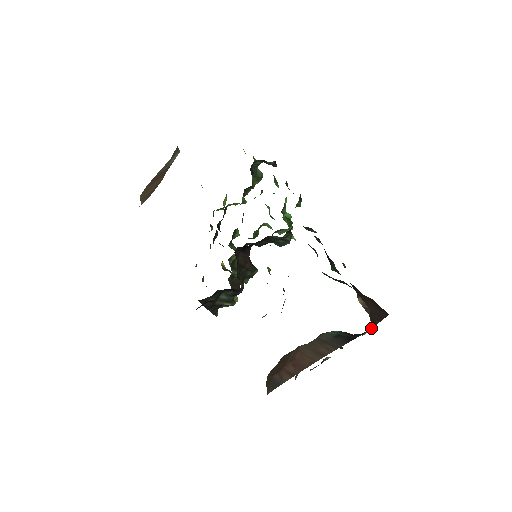
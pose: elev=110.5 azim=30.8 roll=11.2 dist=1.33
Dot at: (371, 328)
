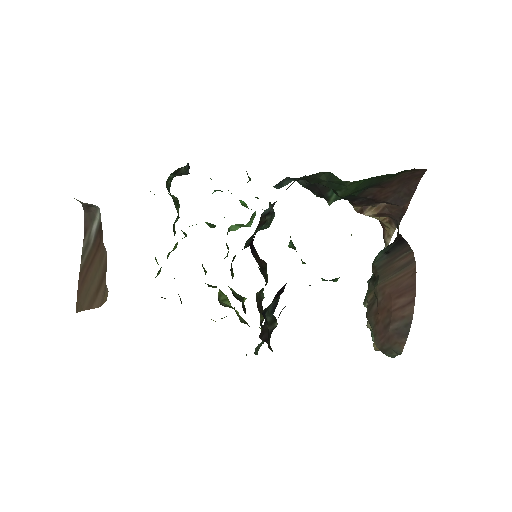
Dot at: (399, 224)
